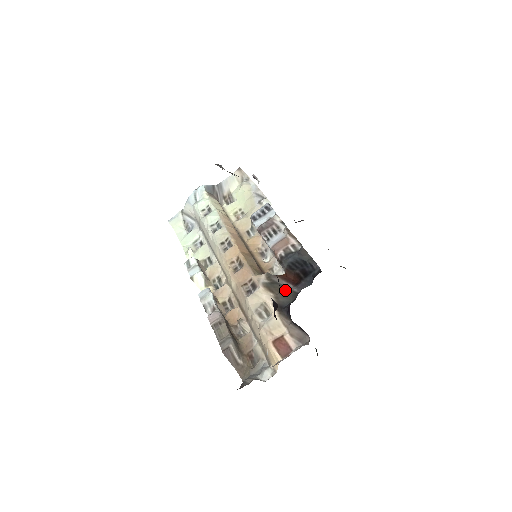
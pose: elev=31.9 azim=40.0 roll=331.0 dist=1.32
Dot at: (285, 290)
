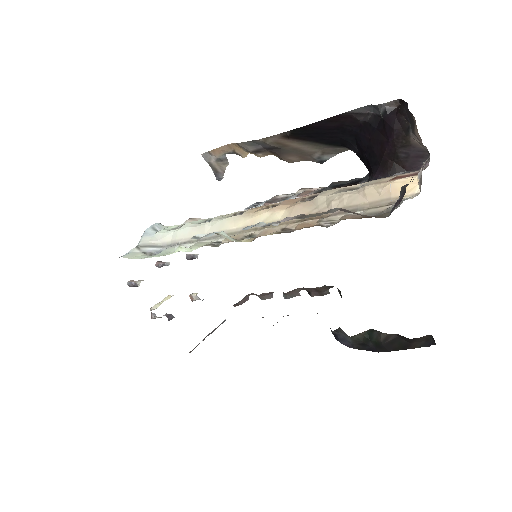
Dot at: occluded
